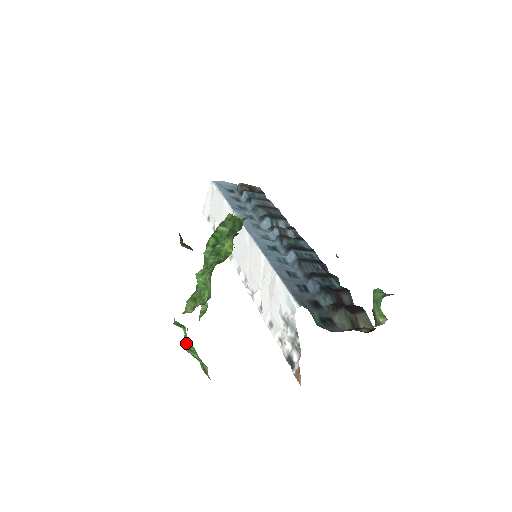
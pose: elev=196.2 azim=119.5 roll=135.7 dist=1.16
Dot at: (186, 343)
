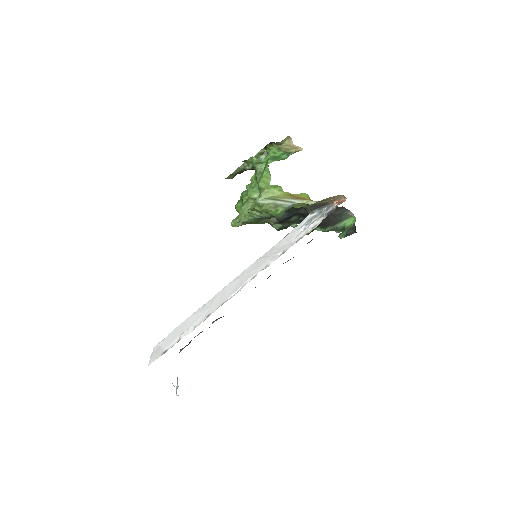
Dot at: (271, 158)
